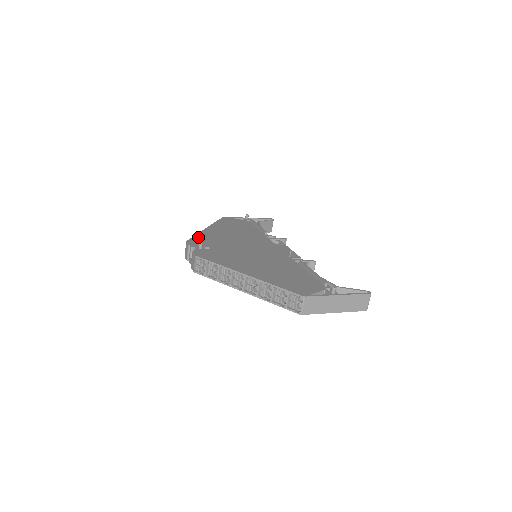
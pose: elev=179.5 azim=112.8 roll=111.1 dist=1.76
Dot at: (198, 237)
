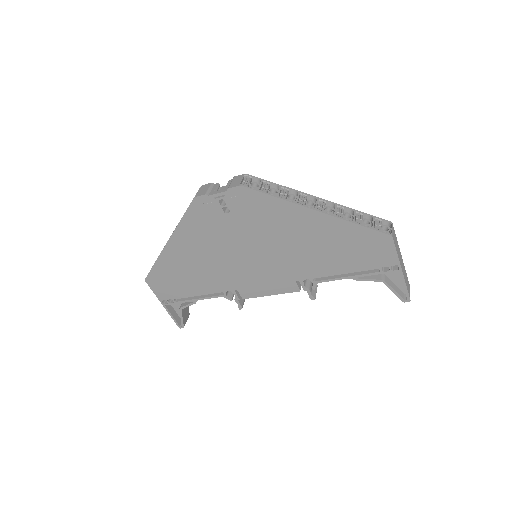
Dot at: occluded
